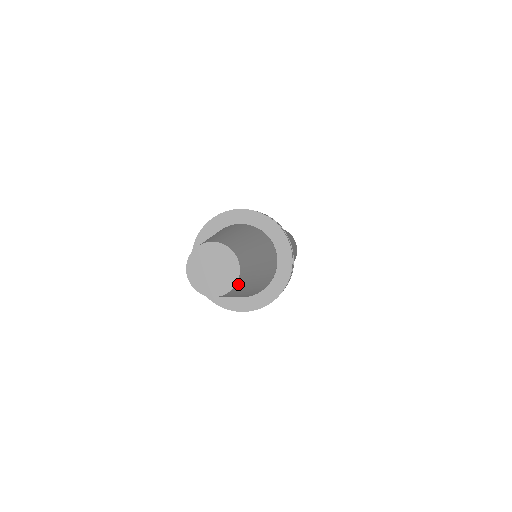
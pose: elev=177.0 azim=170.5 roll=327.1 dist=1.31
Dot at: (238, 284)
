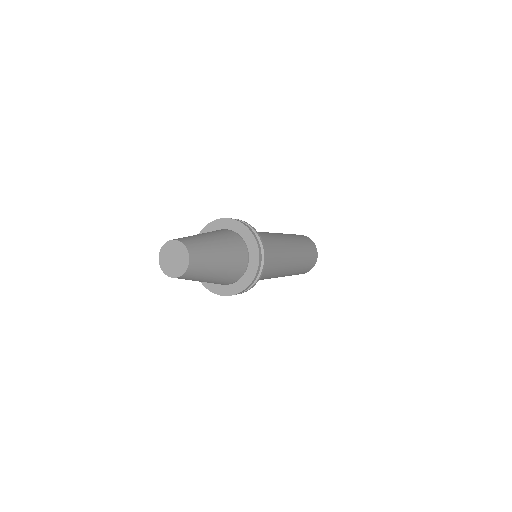
Dot at: (181, 277)
